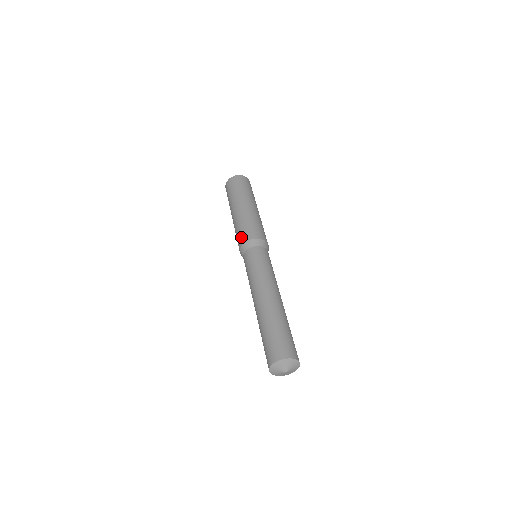
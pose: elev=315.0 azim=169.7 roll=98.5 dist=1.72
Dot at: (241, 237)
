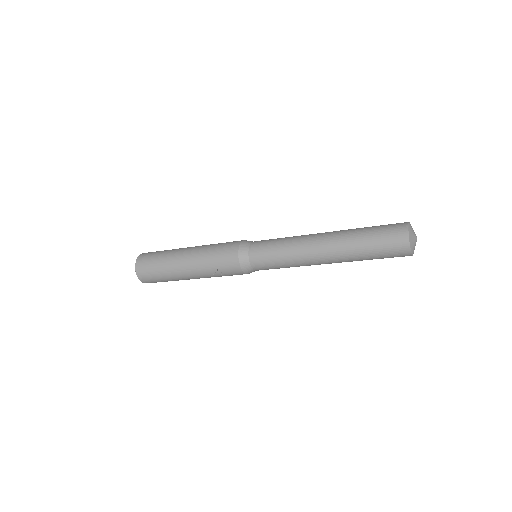
Dot at: (228, 257)
